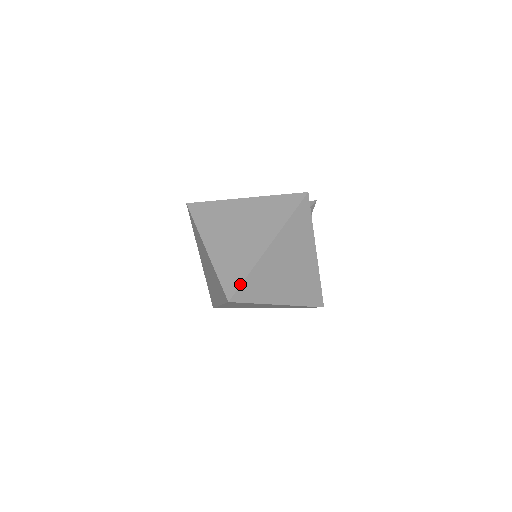
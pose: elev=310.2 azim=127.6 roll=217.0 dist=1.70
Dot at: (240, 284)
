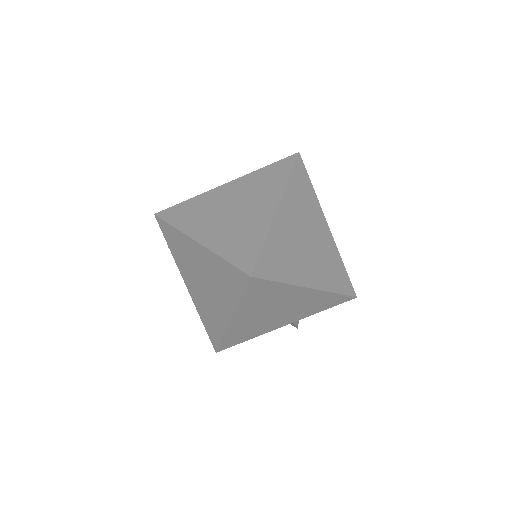
Dot at: (258, 254)
